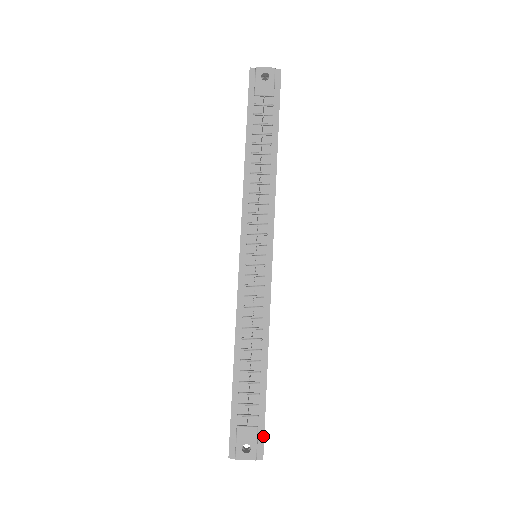
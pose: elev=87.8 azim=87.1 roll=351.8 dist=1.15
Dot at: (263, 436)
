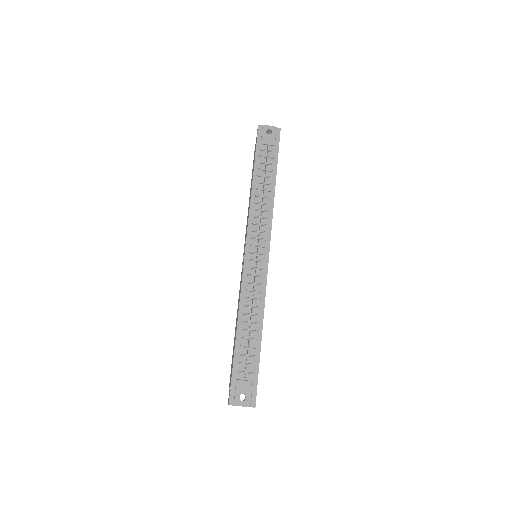
Dot at: (256, 389)
